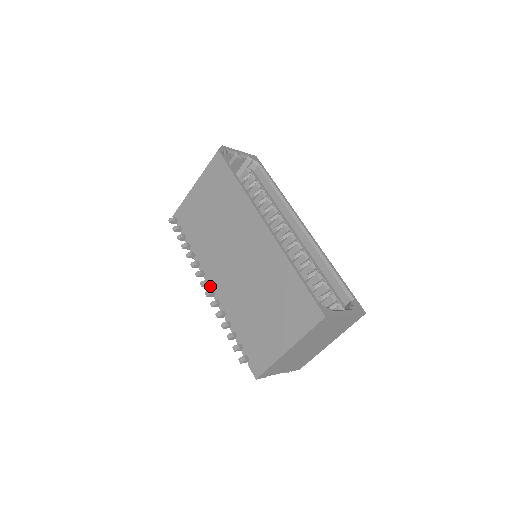
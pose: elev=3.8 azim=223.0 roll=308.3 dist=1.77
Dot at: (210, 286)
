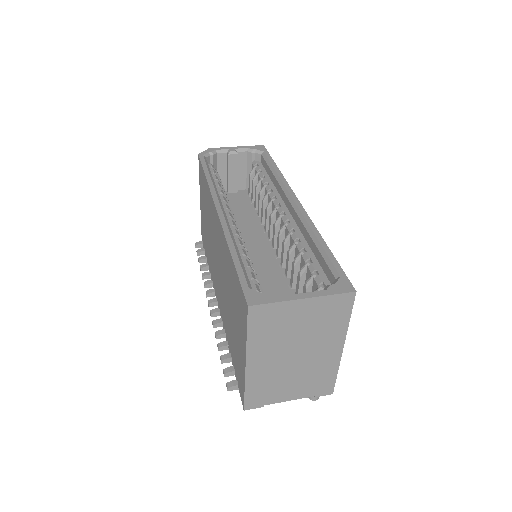
Dot at: (218, 304)
